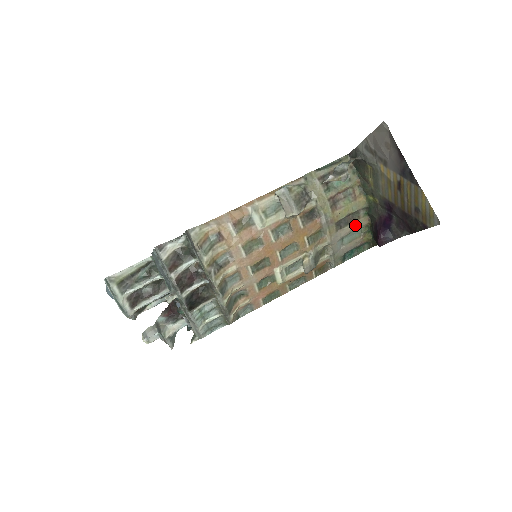
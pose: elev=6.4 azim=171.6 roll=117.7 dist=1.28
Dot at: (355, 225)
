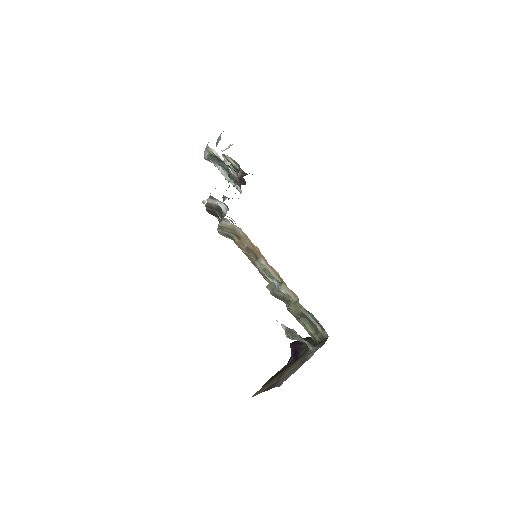
Dot at: occluded
